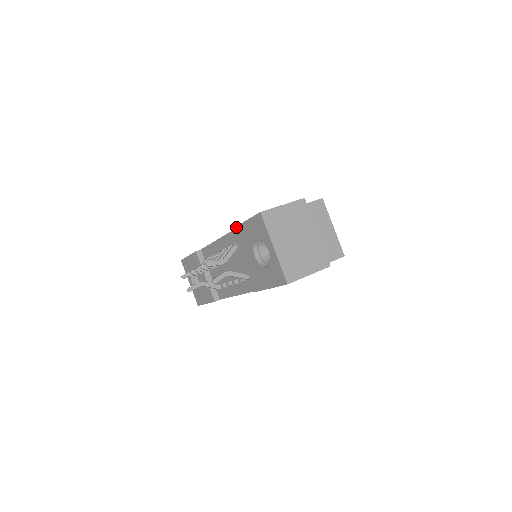
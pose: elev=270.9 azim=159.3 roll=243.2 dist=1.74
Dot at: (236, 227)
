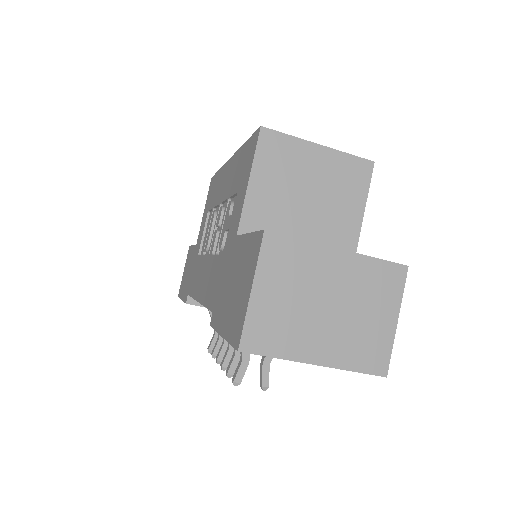
Dot at: occluded
